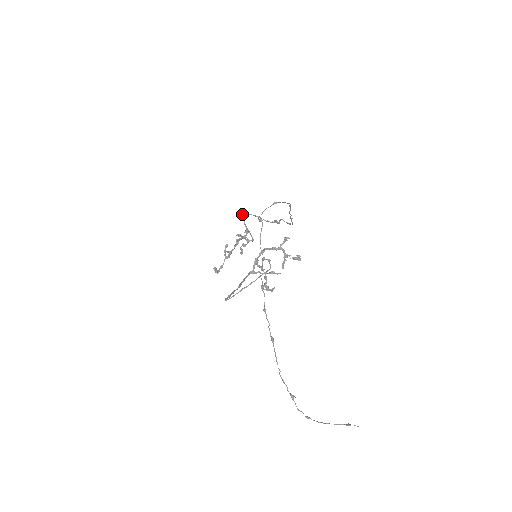
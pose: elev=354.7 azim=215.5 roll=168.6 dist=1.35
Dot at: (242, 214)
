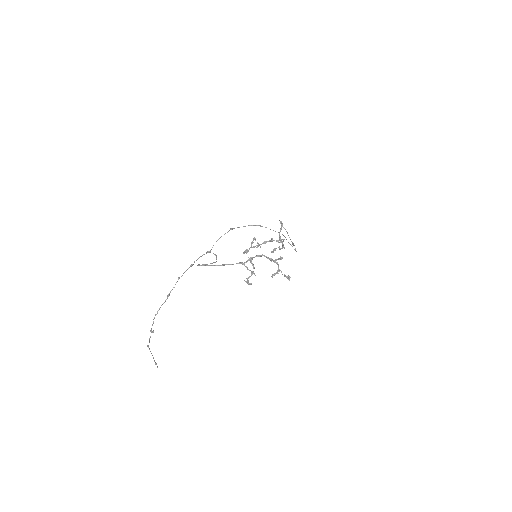
Dot at: occluded
